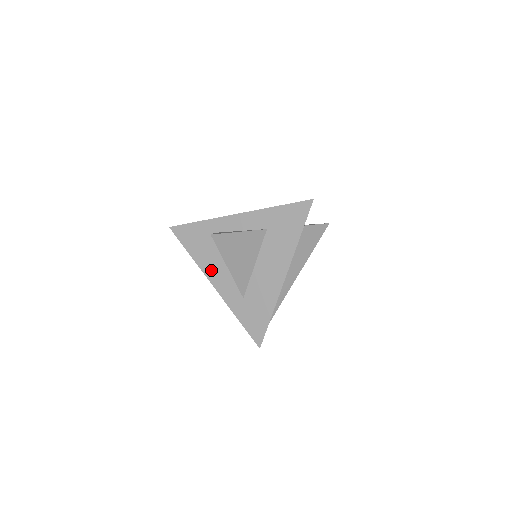
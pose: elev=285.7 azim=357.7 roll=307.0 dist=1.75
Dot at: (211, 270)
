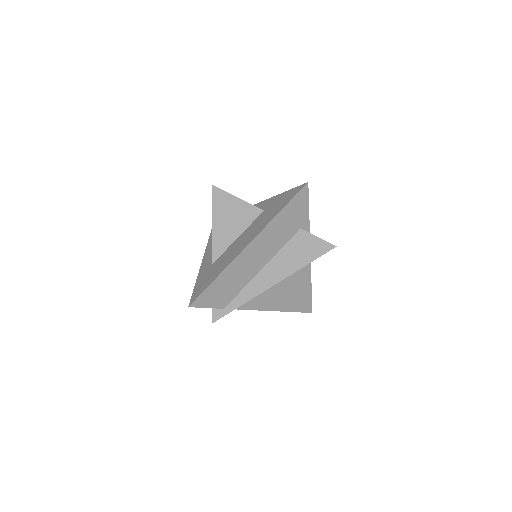
Dot at: (211, 246)
